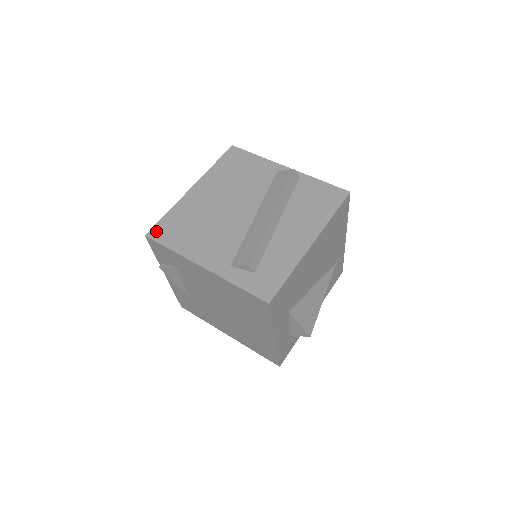
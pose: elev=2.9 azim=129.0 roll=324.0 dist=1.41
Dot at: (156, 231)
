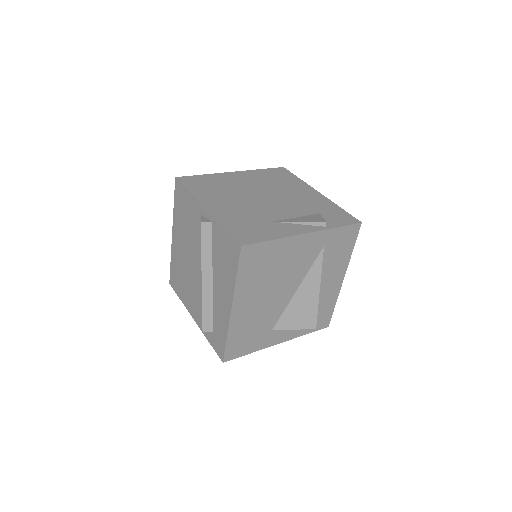
Dot at: (171, 280)
